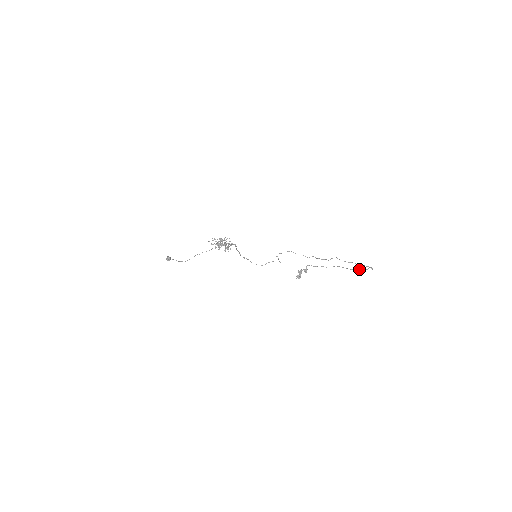
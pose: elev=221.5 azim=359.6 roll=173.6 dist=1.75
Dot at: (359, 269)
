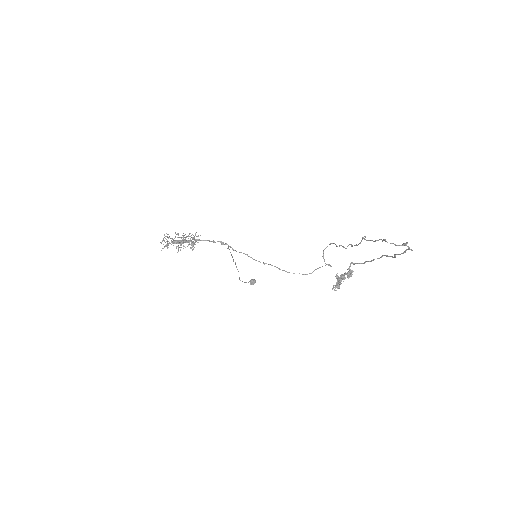
Dot at: occluded
